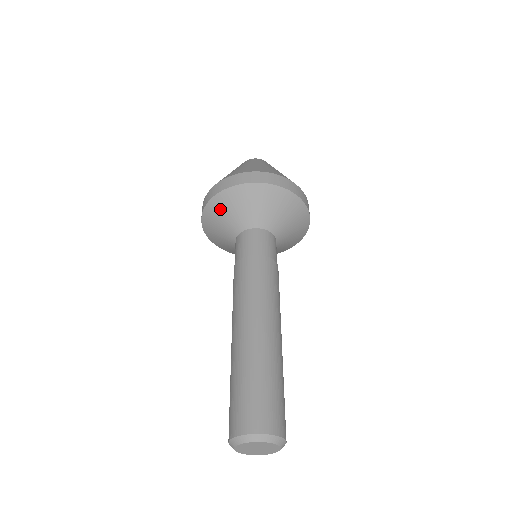
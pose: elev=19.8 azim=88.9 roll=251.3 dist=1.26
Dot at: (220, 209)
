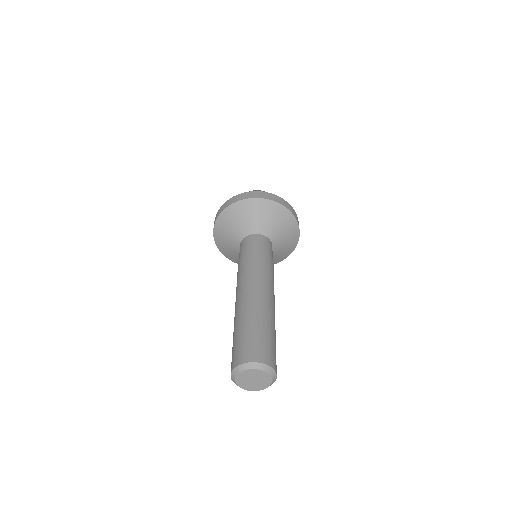
Dot at: (239, 212)
